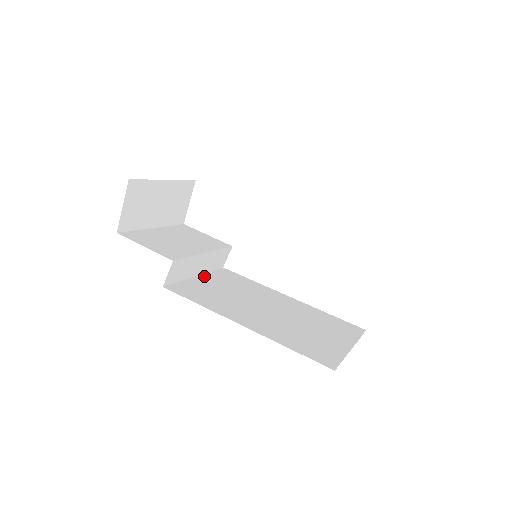
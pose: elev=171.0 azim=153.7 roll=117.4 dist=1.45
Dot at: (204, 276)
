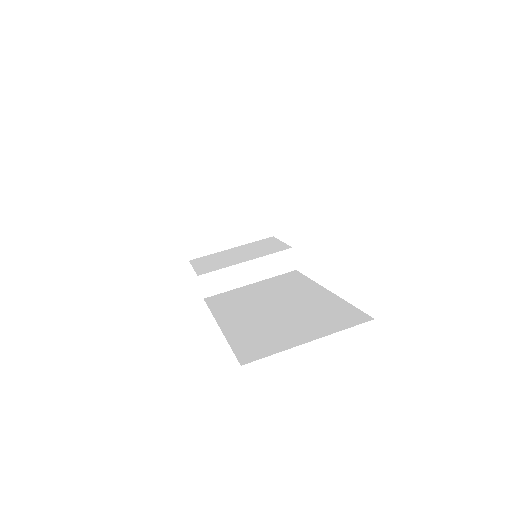
Dot at: (259, 283)
